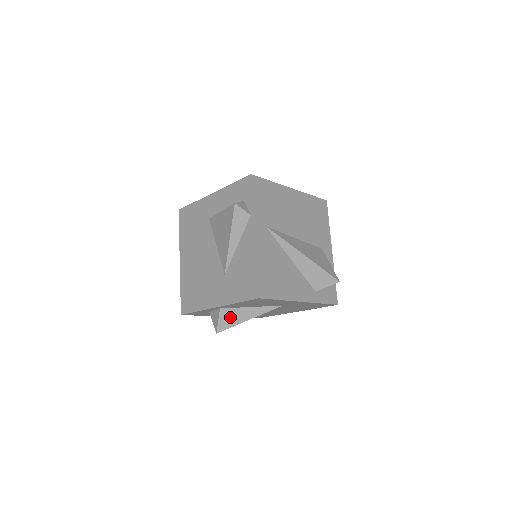
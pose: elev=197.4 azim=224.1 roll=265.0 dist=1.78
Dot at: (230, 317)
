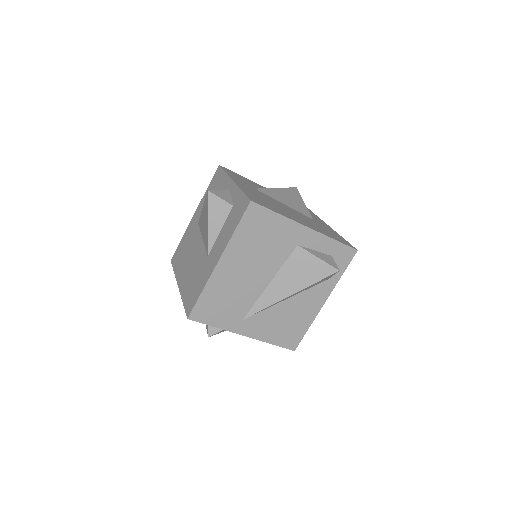
Dot at: occluded
